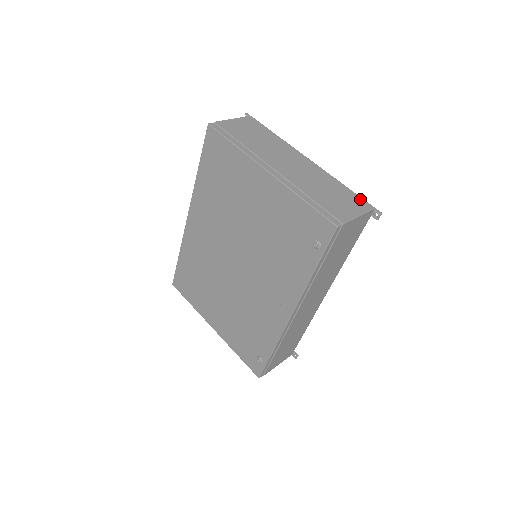
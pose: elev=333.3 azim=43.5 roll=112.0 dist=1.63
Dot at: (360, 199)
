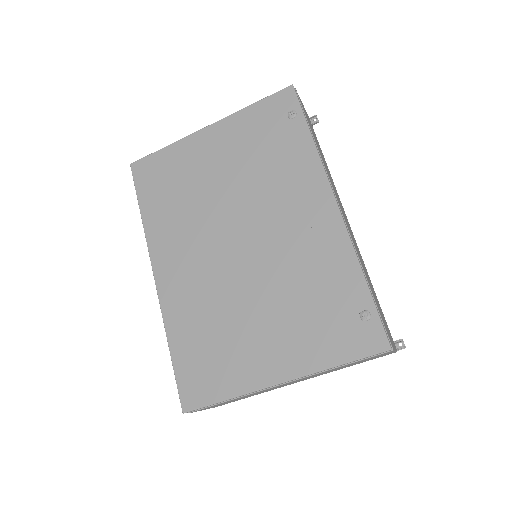
Dot at: occluded
